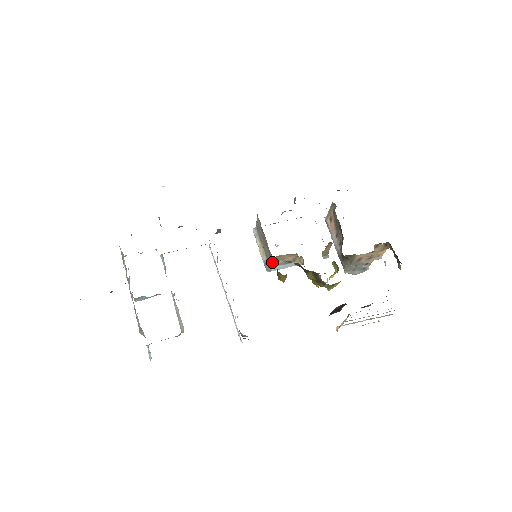
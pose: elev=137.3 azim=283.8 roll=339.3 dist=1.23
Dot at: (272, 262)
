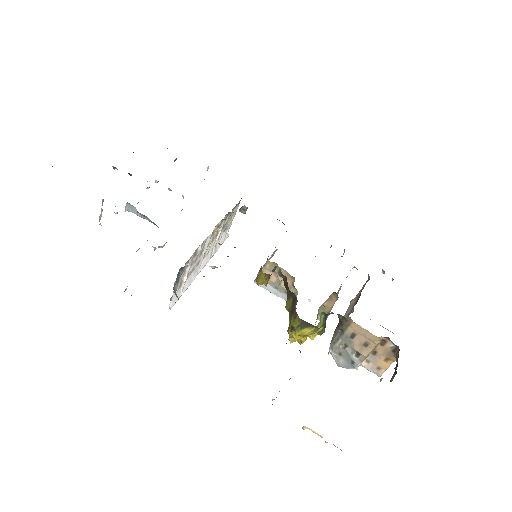
Dot at: (265, 270)
